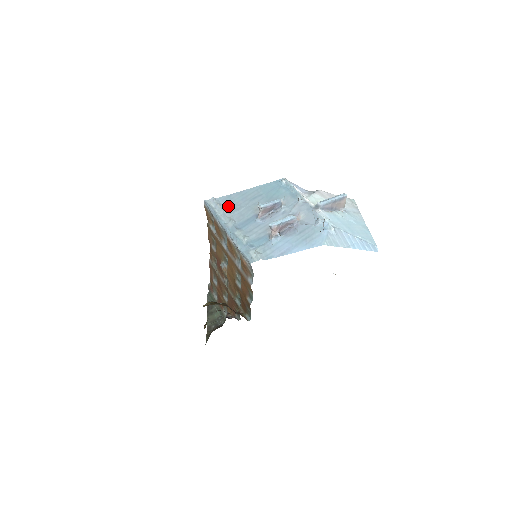
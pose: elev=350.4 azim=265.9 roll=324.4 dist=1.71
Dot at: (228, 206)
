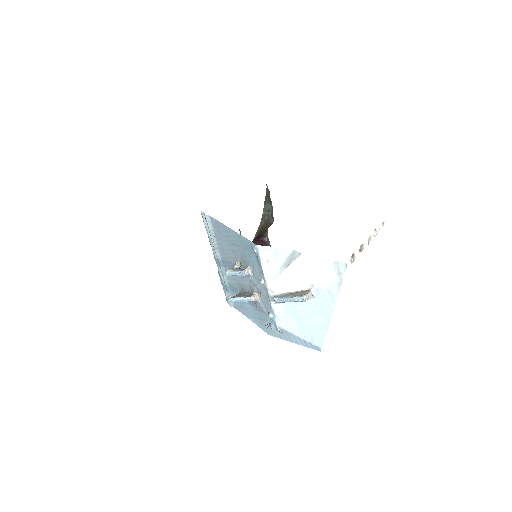
Dot at: (216, 234)
